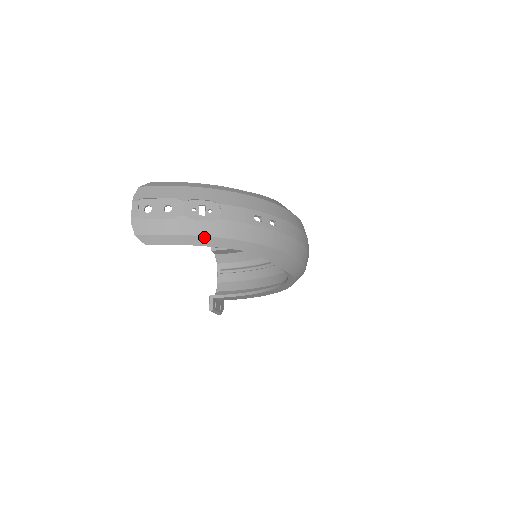
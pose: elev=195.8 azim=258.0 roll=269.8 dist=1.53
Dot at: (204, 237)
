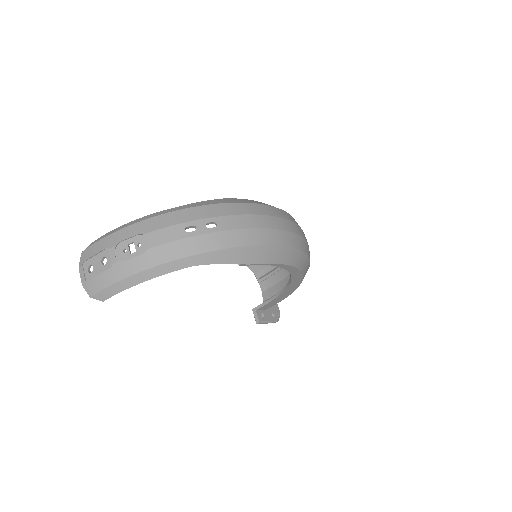
Dot at: (142, 272)
